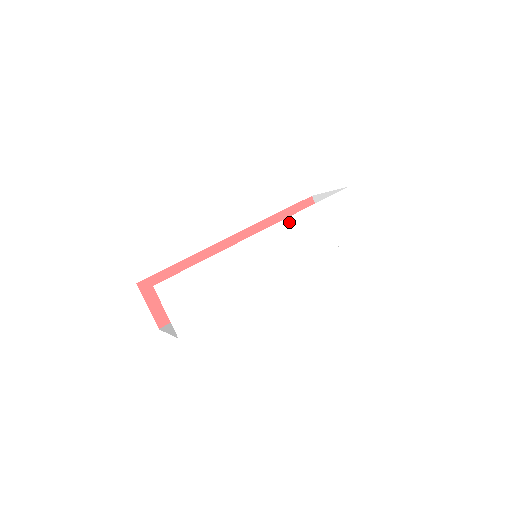
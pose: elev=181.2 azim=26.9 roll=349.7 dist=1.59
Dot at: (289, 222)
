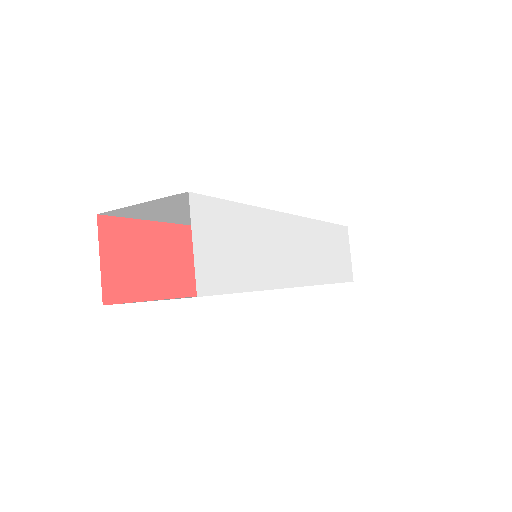
Dot at: (312, 224)
